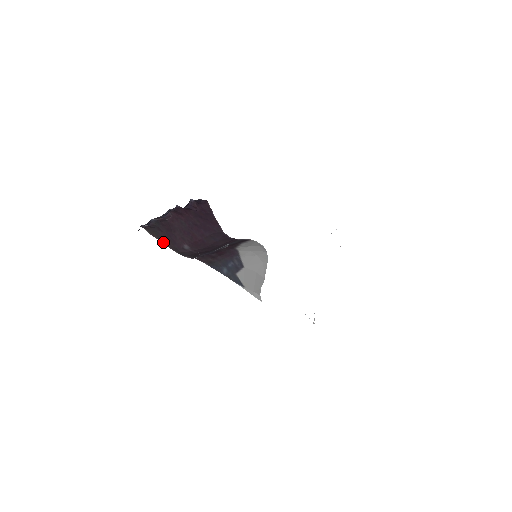
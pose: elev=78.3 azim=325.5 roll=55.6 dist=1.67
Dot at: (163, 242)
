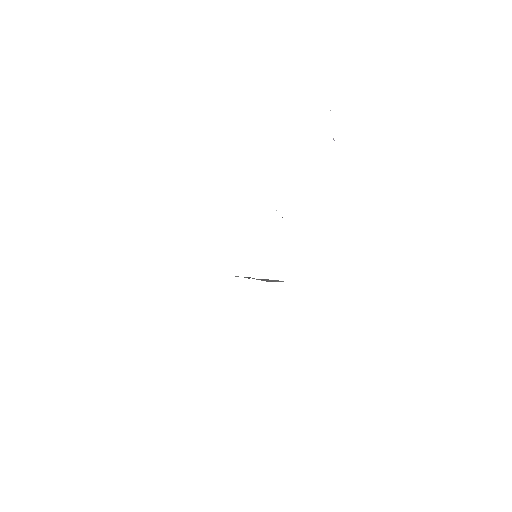
Dot at: occluded
